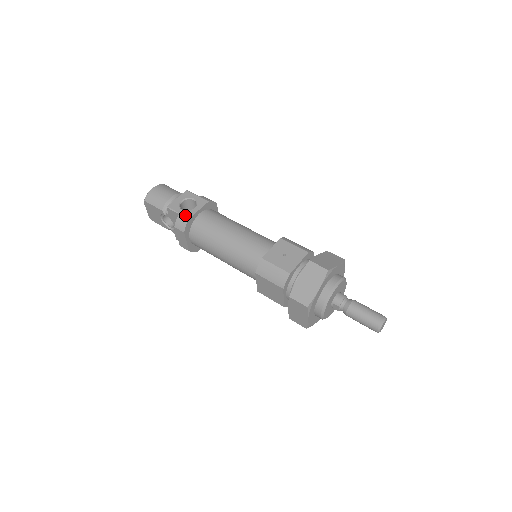
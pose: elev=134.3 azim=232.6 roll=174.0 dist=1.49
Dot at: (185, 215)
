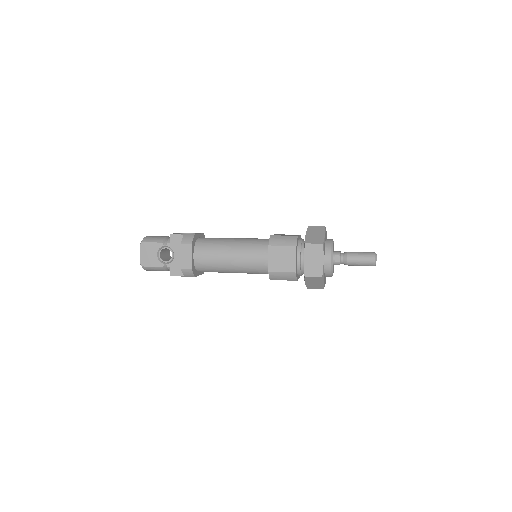
Dot at: (190, 234)
